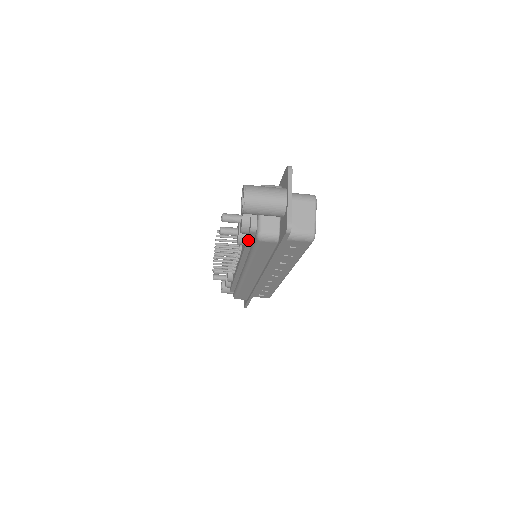
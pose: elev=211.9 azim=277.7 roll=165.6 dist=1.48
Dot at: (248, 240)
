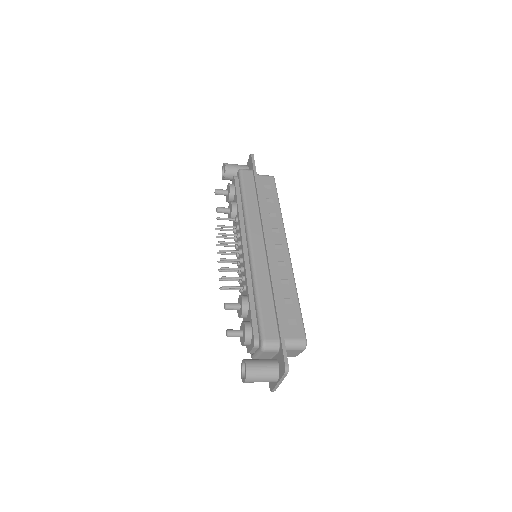
Dot at: occluded
